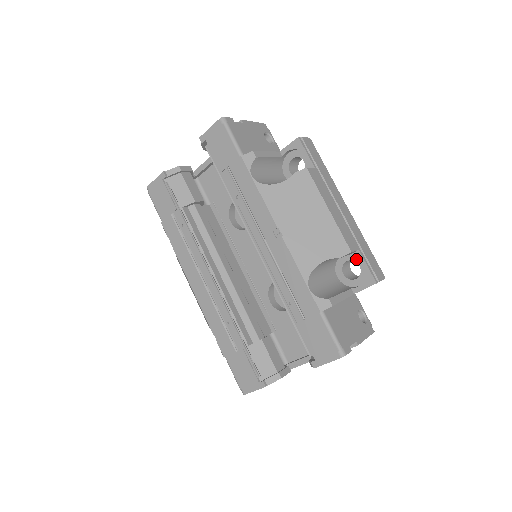
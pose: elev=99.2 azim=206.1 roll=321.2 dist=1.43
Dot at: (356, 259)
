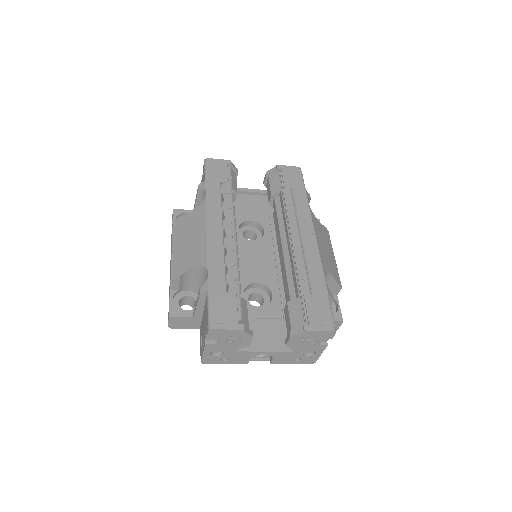
Dot at: occluded
